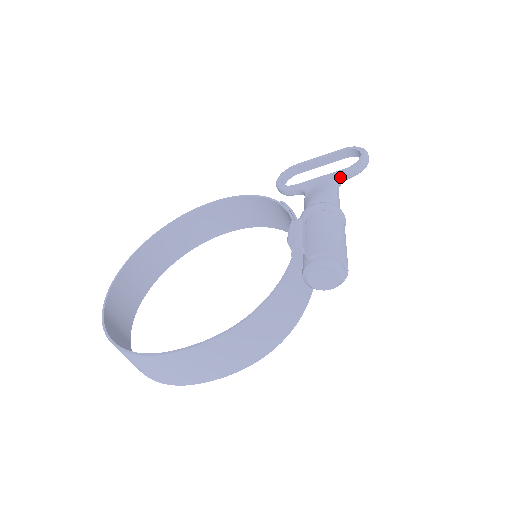
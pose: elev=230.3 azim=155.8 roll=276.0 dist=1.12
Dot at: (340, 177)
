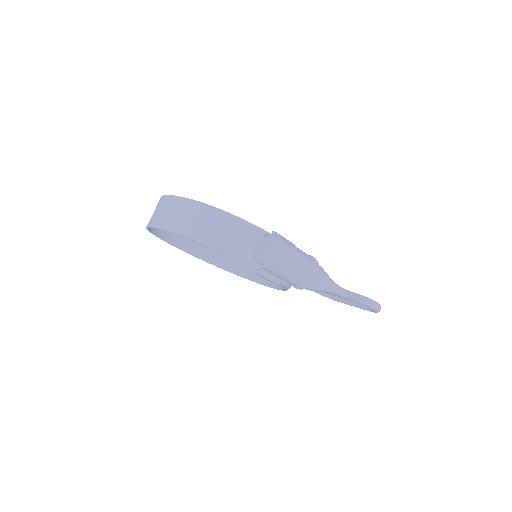
Dot at: (346, 290)
